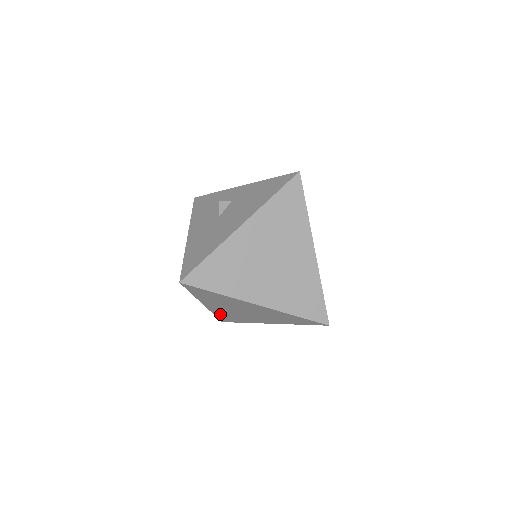
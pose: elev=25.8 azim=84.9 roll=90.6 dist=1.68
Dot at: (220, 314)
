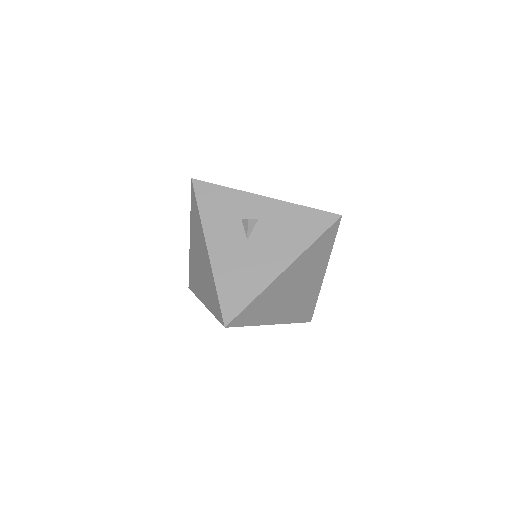
Dot at: occluded
